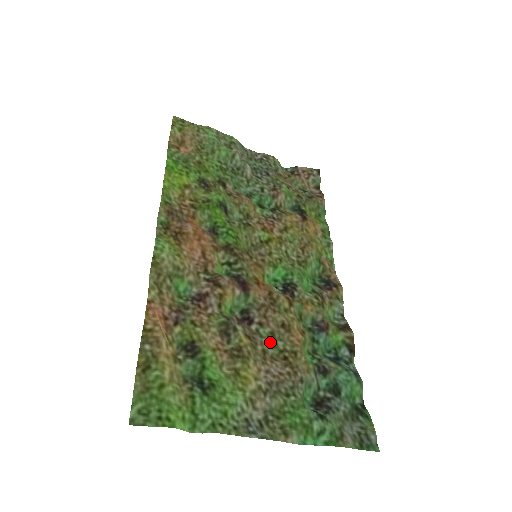
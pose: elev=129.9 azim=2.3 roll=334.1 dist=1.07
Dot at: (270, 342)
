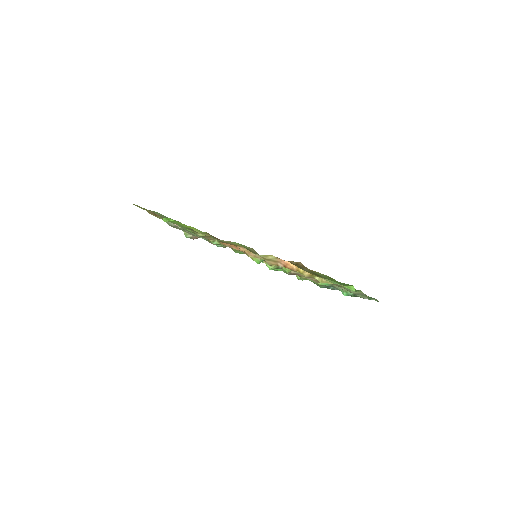
Dot at: occluded
